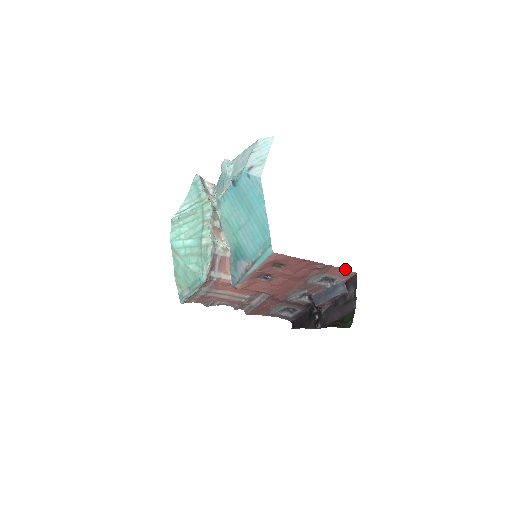
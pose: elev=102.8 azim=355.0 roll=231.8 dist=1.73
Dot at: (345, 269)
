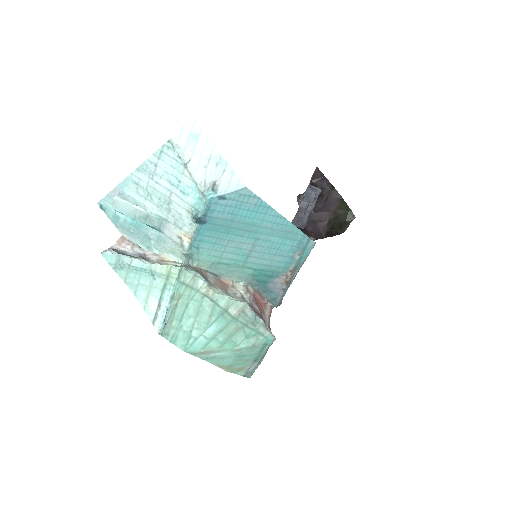
Dot at: occluded
